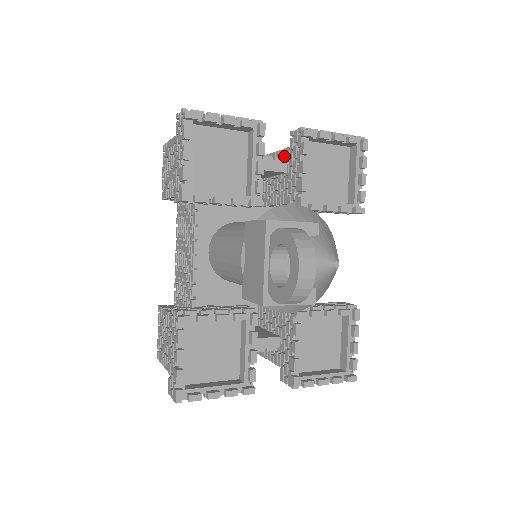
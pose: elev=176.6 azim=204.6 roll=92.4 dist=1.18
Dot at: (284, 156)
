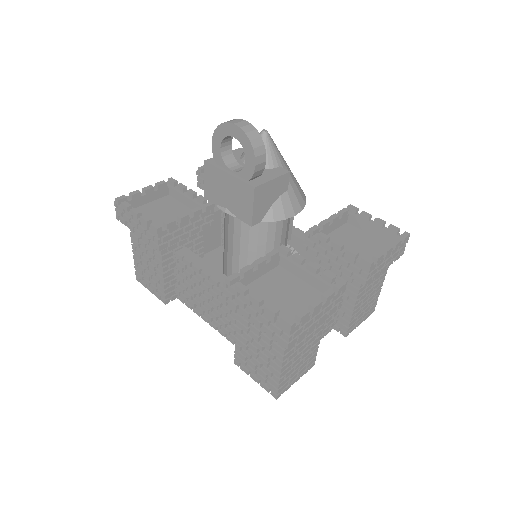
Dot at: occluded
